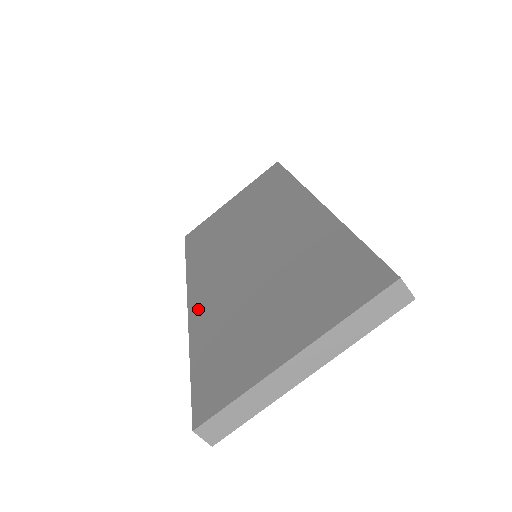
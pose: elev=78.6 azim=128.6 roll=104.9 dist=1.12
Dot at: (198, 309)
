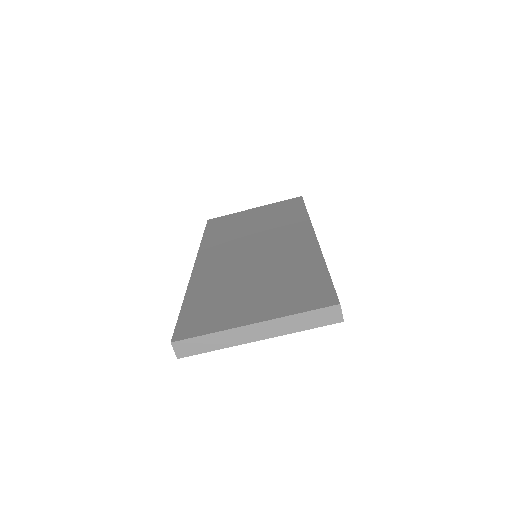
Dot at: (200, 274)
